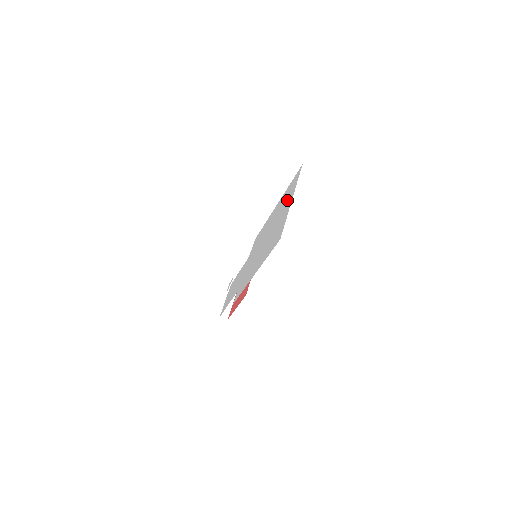
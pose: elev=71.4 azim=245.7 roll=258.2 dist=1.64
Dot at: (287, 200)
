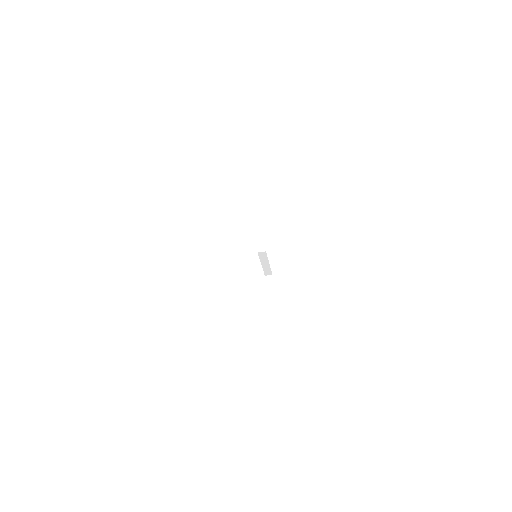
Dot at: occluded
